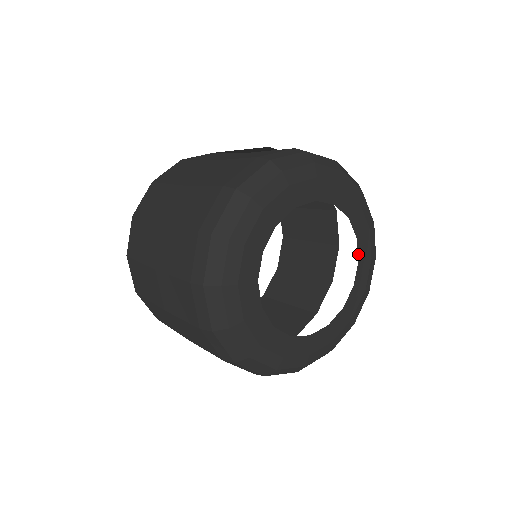
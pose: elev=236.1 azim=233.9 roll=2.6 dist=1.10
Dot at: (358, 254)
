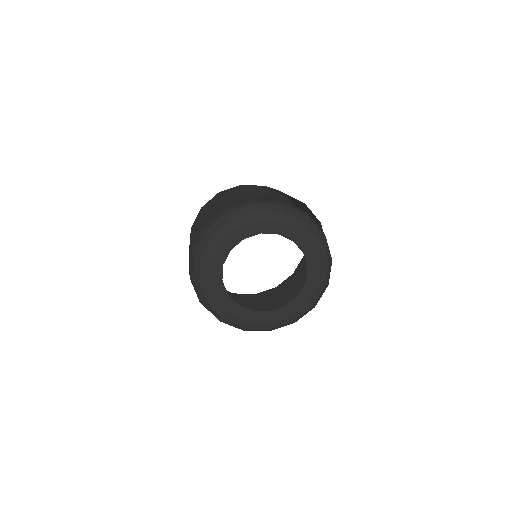
Dot at: (300, 249)
